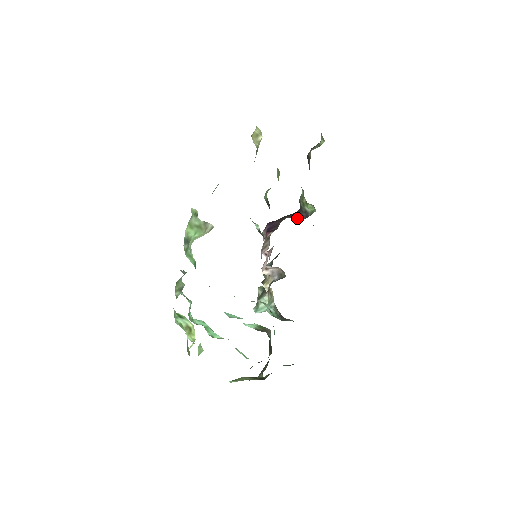
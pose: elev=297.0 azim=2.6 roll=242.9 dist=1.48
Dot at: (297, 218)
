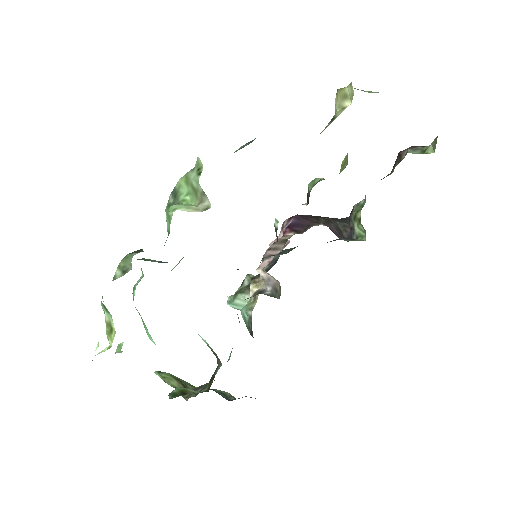
Dot at: (336, 233)
